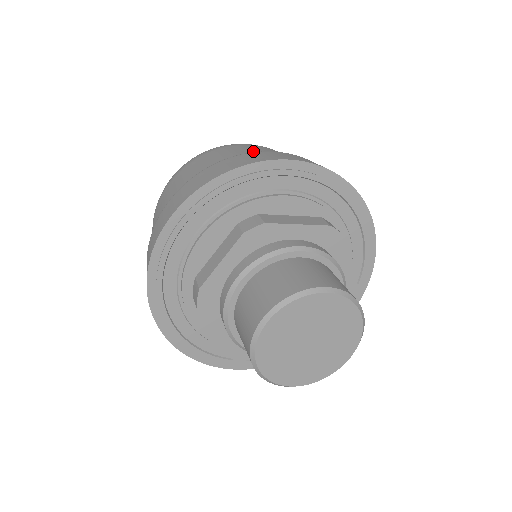
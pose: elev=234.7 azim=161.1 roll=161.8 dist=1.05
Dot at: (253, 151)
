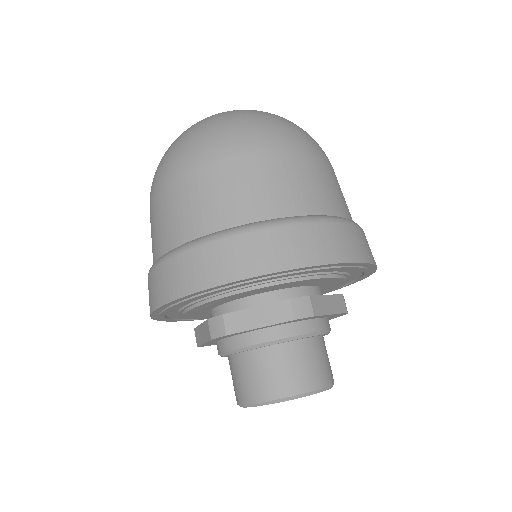
Dot at: (212, 206)
